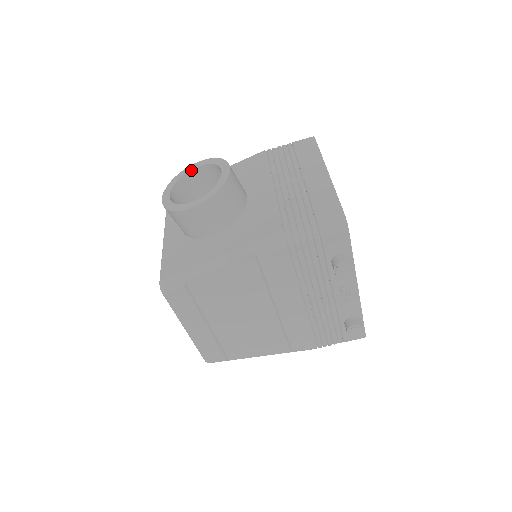
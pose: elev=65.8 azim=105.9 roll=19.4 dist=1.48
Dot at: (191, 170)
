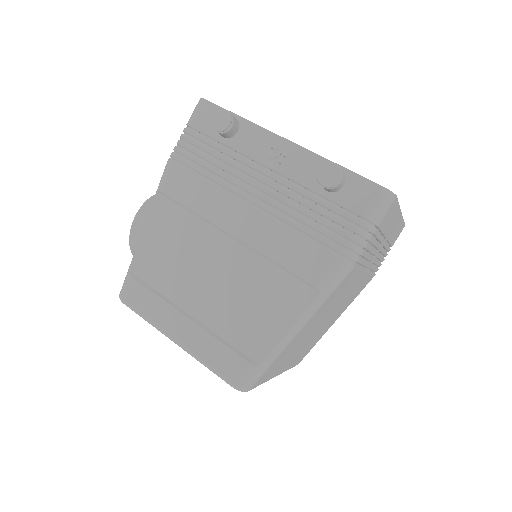
Dot at: occluded
